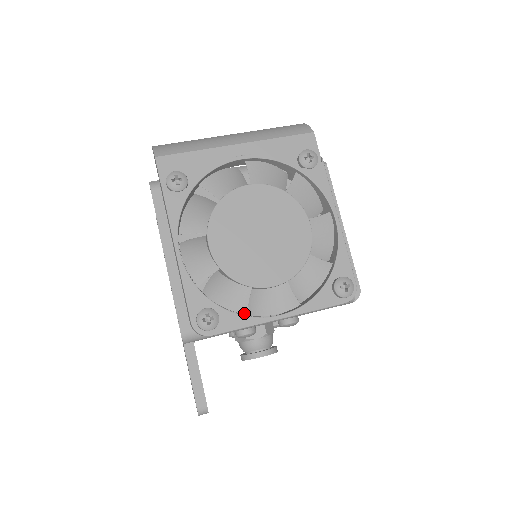
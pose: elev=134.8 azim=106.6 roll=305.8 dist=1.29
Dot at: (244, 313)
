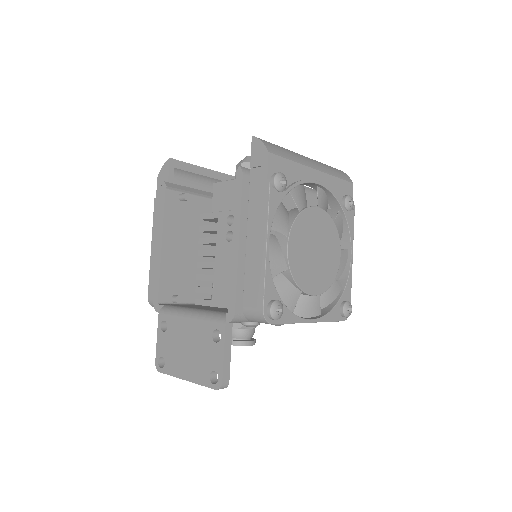
Dot at: (292, 311)
